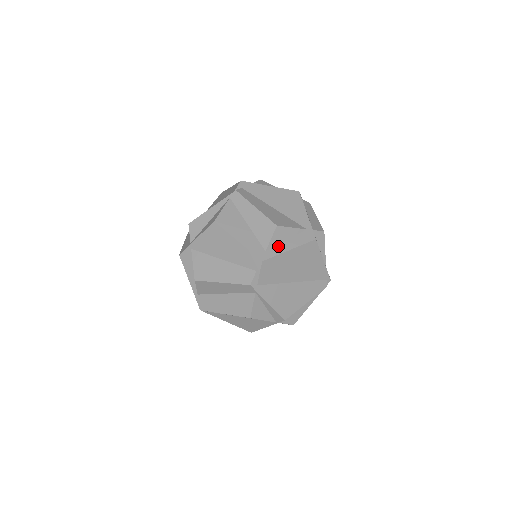
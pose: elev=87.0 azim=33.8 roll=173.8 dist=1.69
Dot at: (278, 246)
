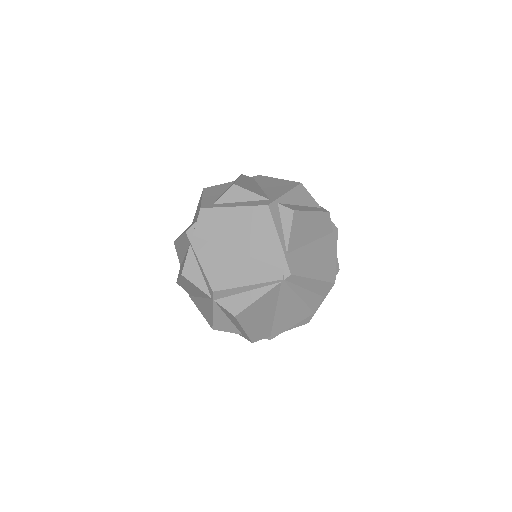
Dot at: (227, 203)
